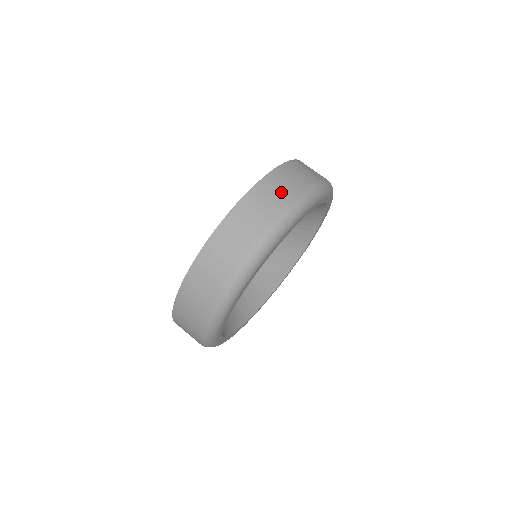
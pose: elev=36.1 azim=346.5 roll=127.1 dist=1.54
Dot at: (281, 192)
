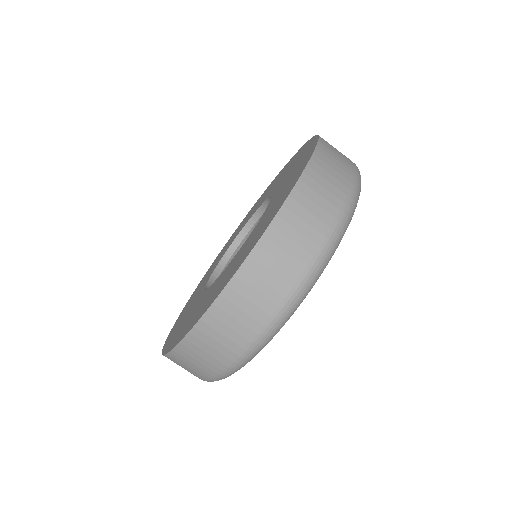
Dot at: occluded
